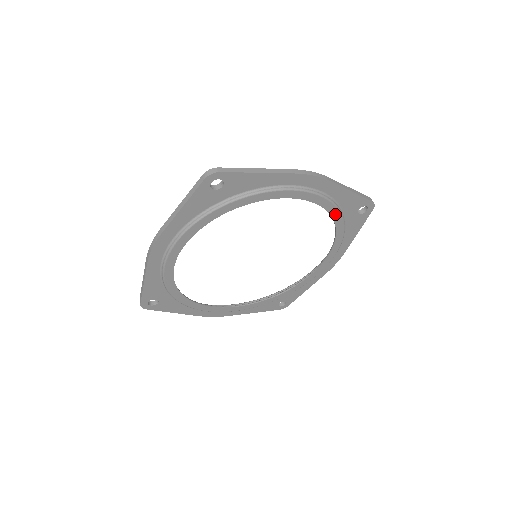
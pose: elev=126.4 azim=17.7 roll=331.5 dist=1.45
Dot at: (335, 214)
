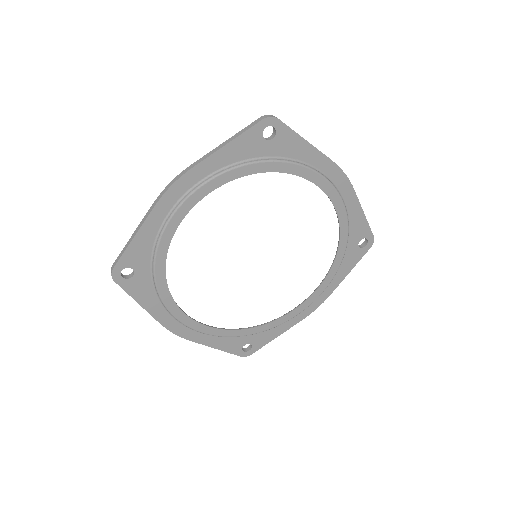
Dot at: (343, 232)
